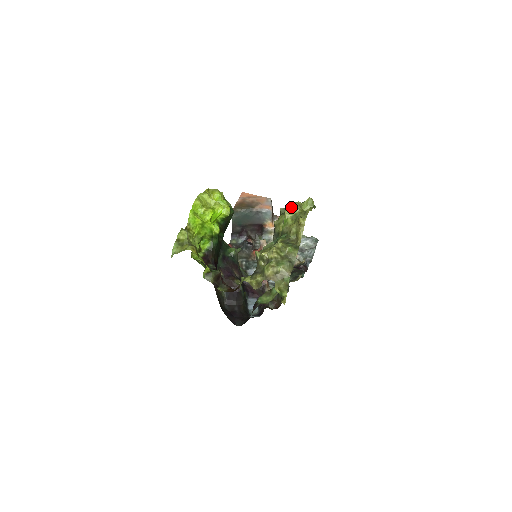
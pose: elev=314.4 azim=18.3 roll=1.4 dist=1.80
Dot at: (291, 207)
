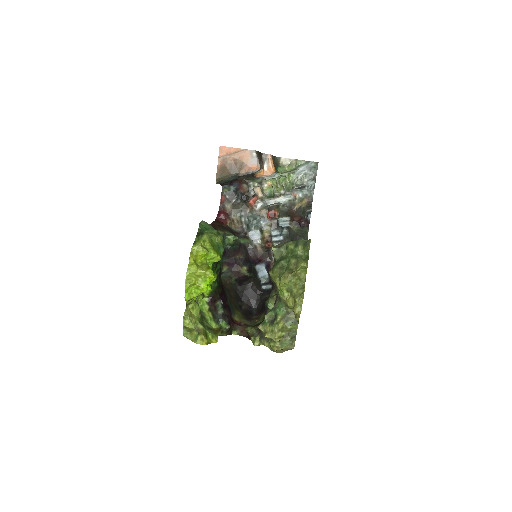
Dot at: (284, 283)
